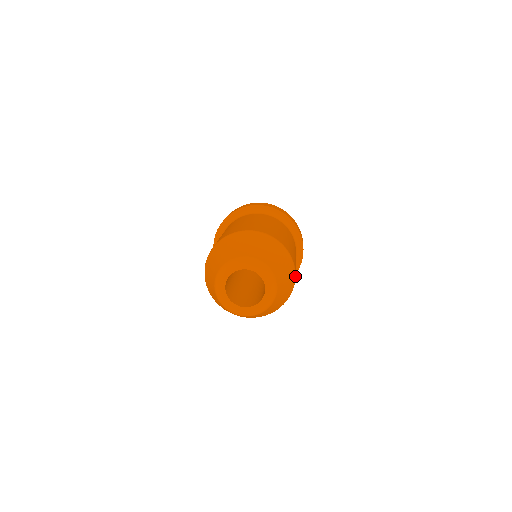
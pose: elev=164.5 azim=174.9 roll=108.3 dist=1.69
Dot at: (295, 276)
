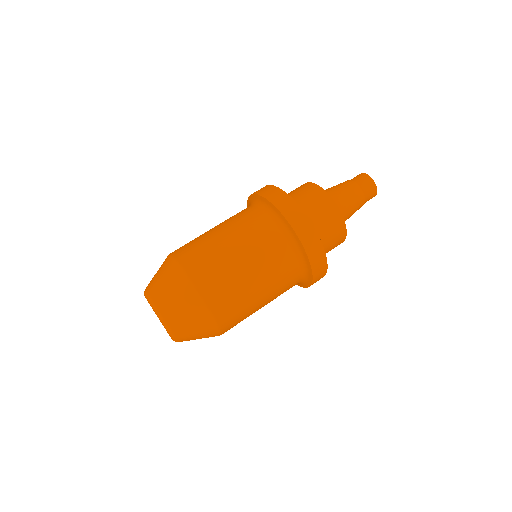
Dot at: occluded
